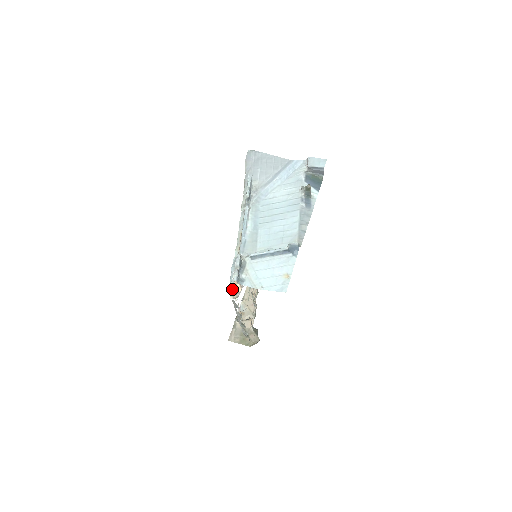
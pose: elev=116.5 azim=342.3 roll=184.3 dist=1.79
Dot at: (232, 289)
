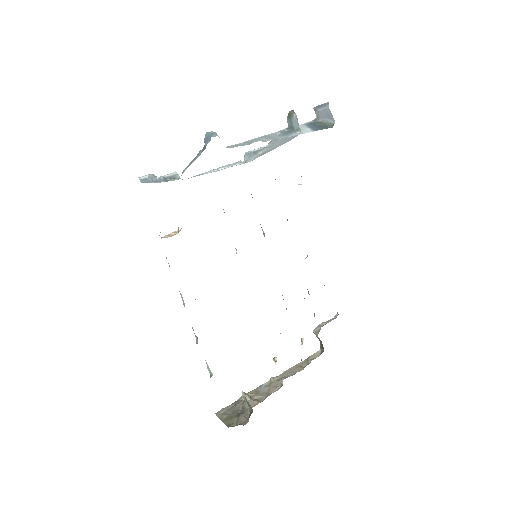
Dot at: (168, 234)
